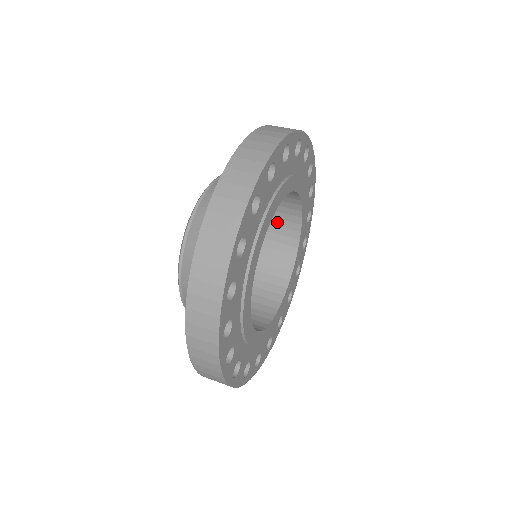
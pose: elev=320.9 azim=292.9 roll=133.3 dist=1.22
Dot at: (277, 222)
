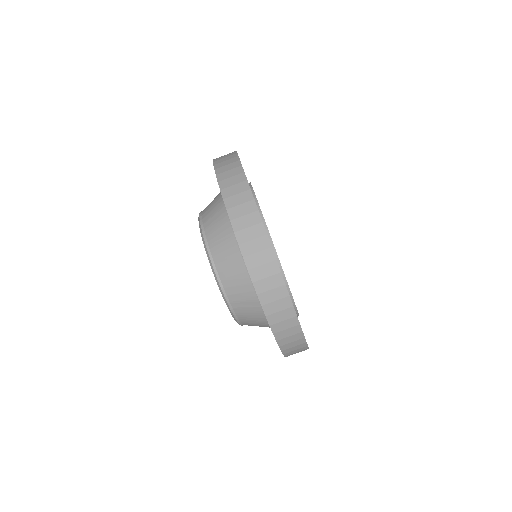
Dot at: occluded
